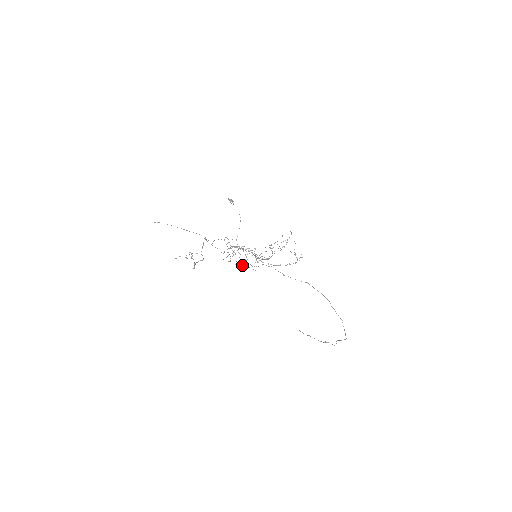
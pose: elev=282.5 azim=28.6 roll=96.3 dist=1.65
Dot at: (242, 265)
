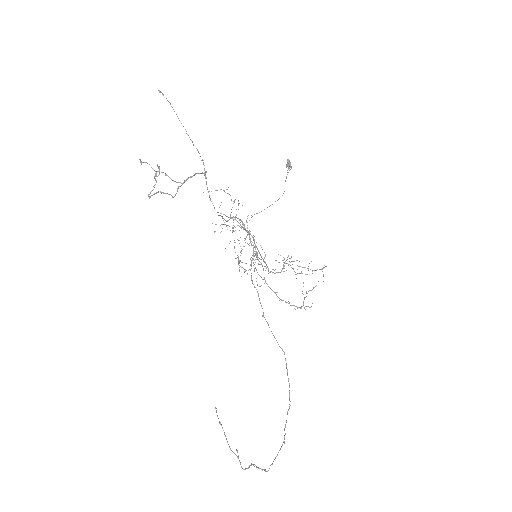
Dot at: occluded
